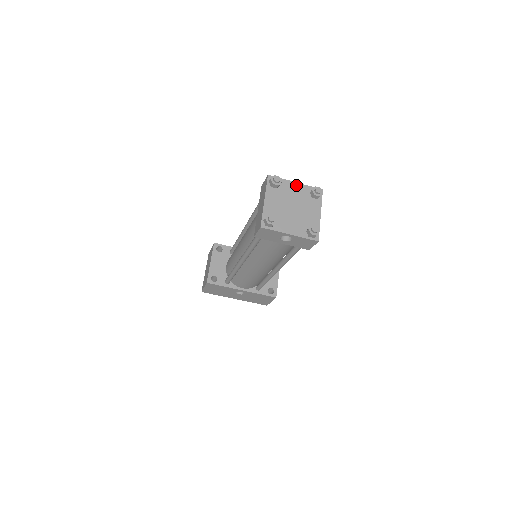
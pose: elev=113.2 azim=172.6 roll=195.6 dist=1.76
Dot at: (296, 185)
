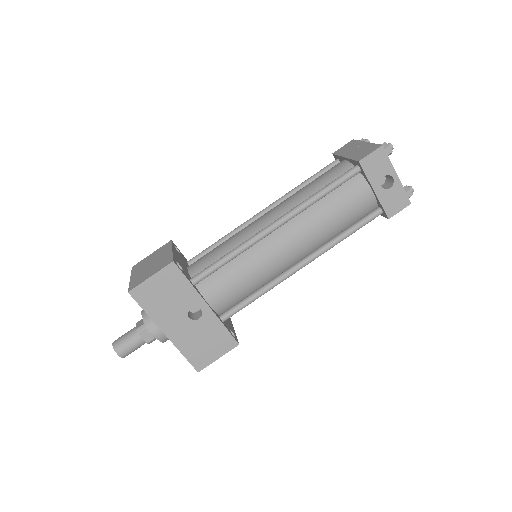
Dot at: occluded
